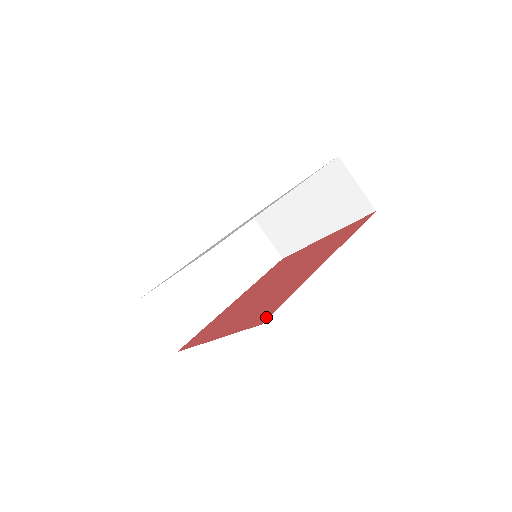
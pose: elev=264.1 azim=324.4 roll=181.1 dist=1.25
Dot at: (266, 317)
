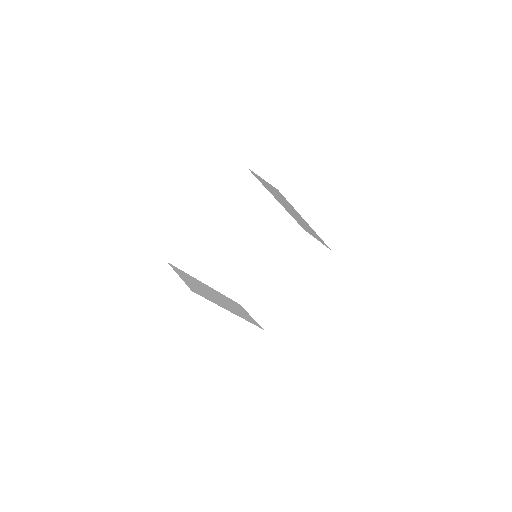
Dot at: occluded
